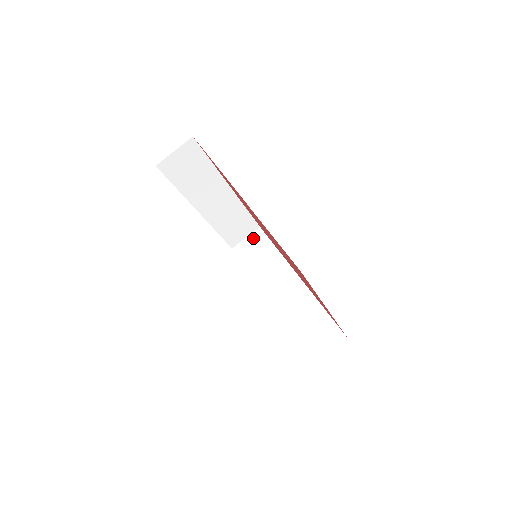
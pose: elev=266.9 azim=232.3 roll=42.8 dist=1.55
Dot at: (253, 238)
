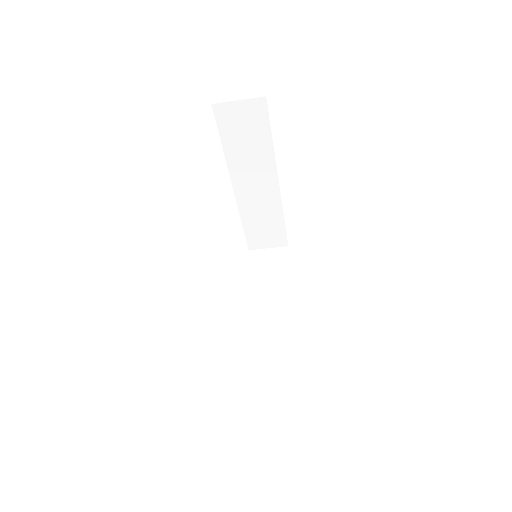
Dot at: (248, 108)
